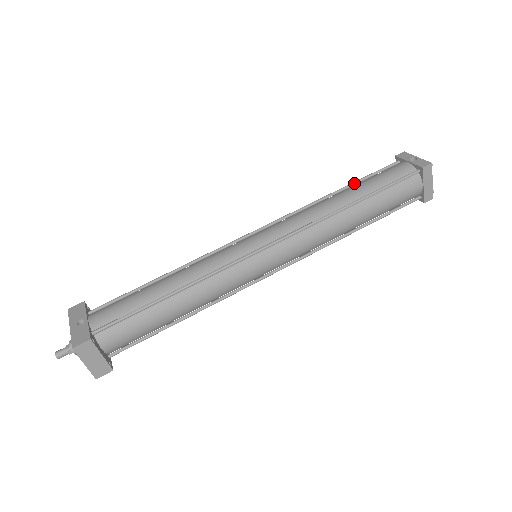
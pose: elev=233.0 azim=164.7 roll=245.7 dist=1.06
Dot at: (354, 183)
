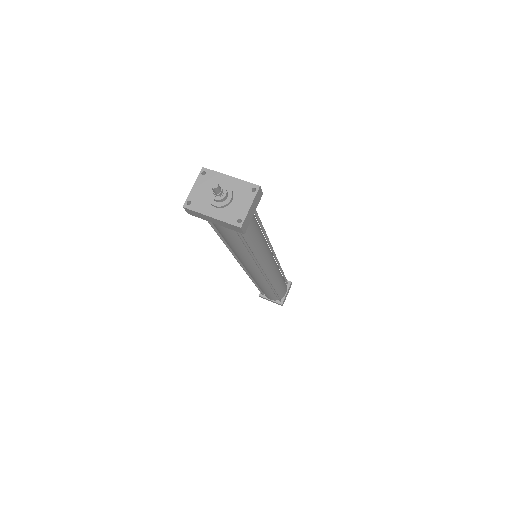
Dot at: occluded
